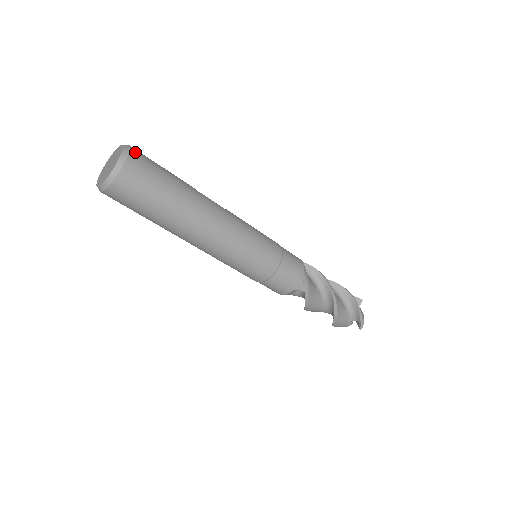
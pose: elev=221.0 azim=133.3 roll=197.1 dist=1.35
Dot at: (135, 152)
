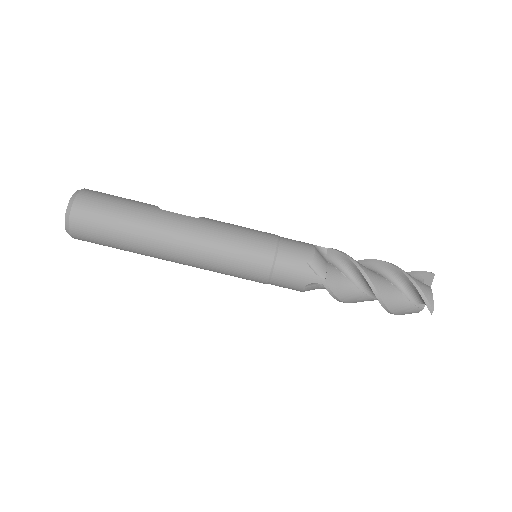
Dot at: (84, 194)
